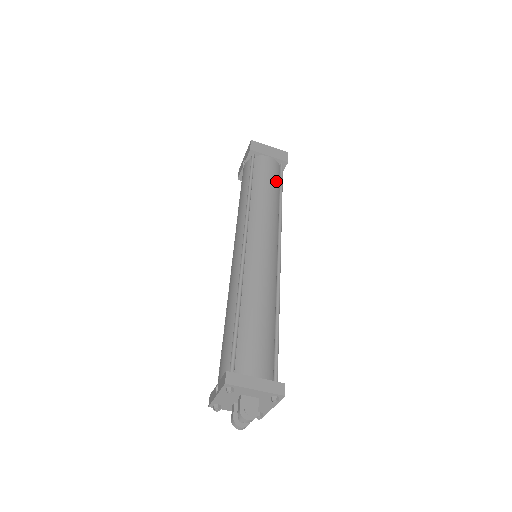
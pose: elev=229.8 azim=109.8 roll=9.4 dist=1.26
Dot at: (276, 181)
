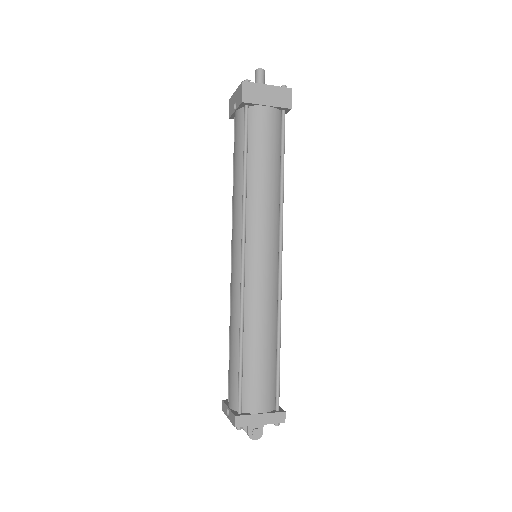
Dot at: (276, 148)
